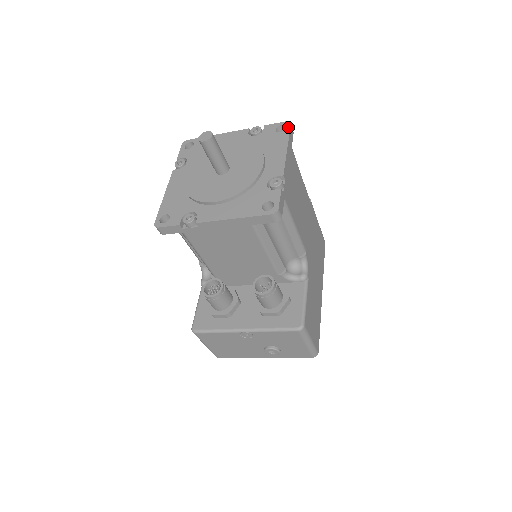
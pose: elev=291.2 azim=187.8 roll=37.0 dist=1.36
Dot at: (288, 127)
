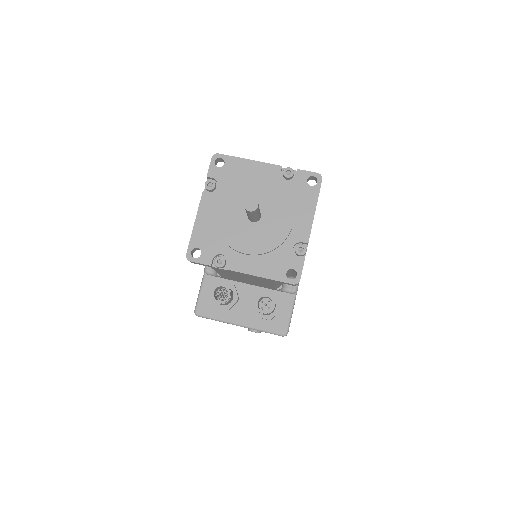
Dot at: (319, 182)
